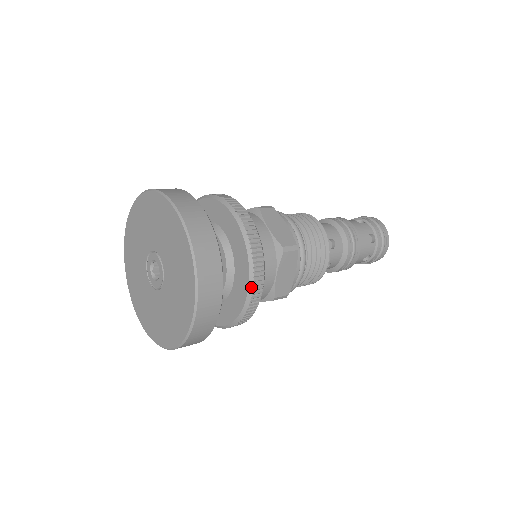
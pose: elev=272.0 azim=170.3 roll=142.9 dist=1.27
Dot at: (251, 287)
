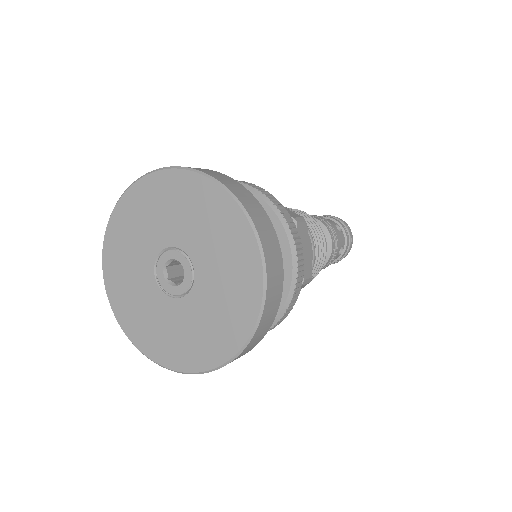
Dot at: (294, 251)
